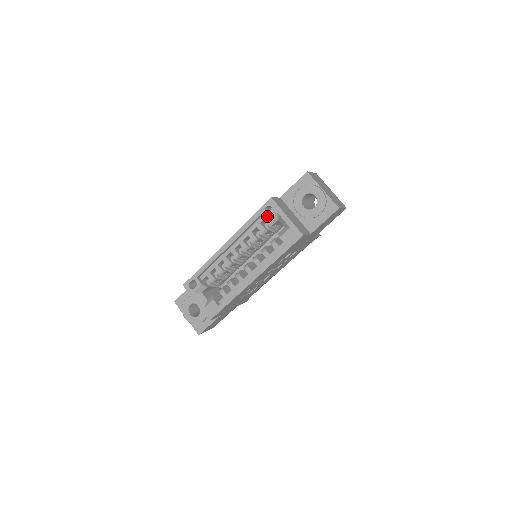
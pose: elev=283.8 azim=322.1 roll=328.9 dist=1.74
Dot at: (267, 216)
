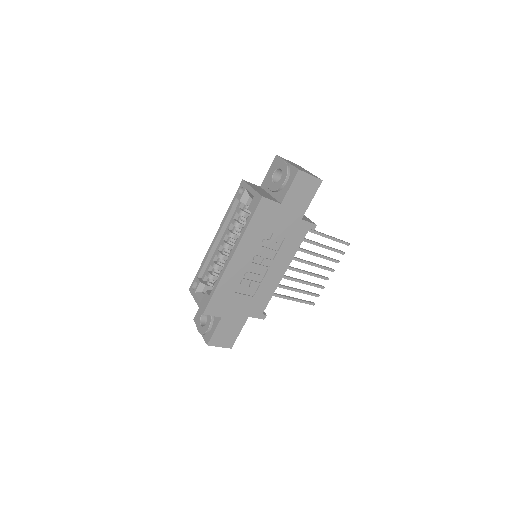
Dot at: (240, 196)
